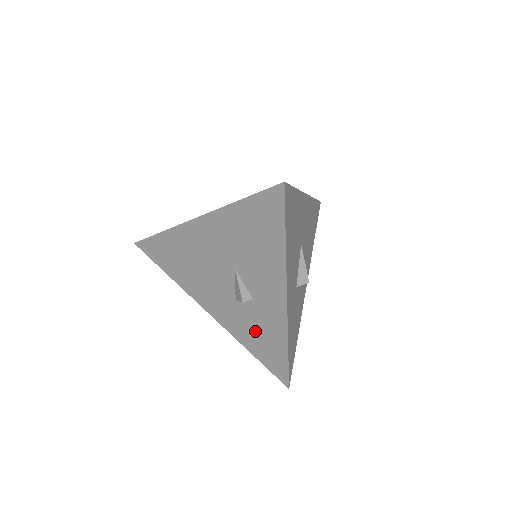
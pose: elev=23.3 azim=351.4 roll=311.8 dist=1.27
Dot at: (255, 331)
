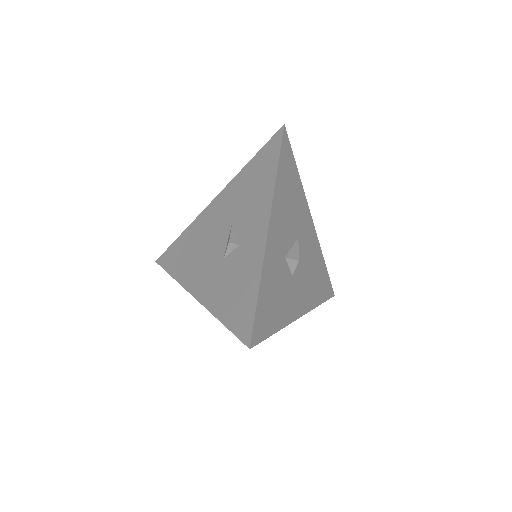
Dot at: (232, 285)
